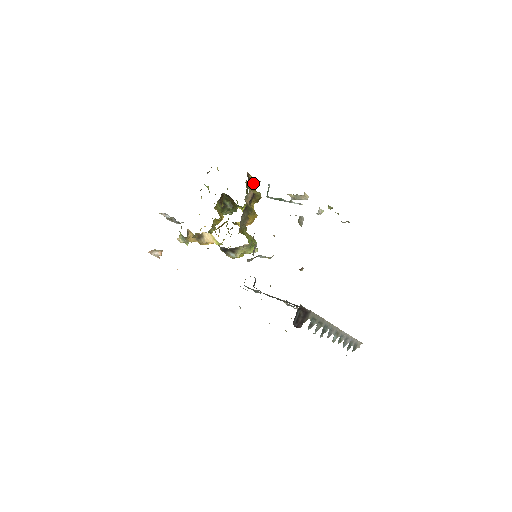
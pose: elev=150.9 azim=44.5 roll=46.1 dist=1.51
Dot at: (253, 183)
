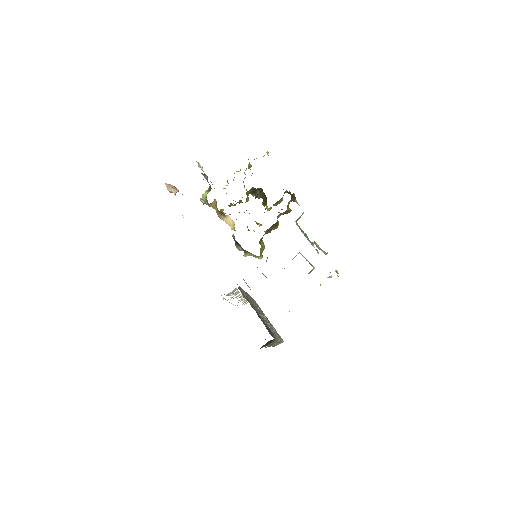
Dot at: (292, 200)
